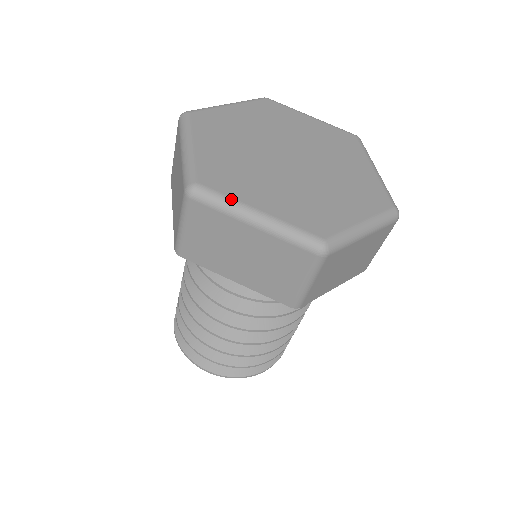
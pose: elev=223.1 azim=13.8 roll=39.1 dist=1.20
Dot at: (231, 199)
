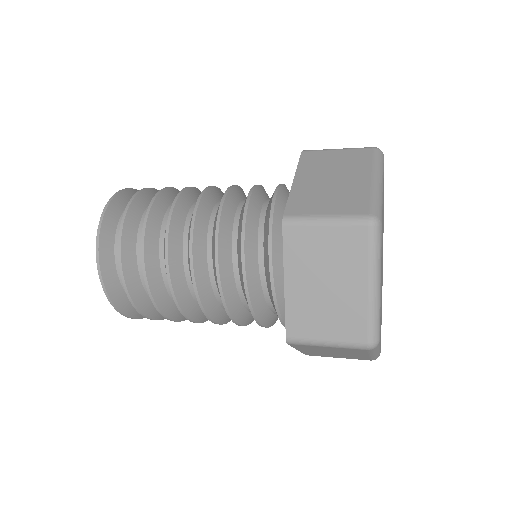
Dot at: occluded
